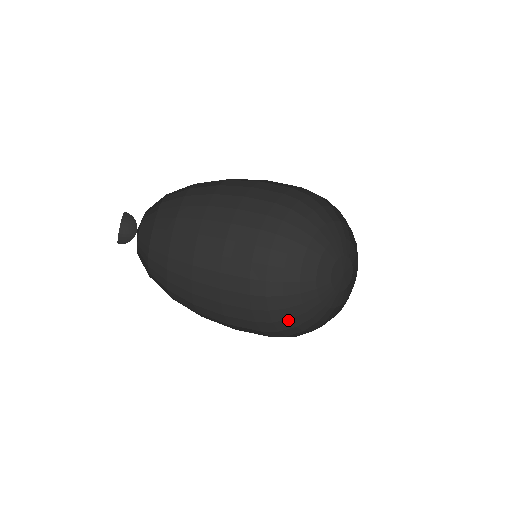
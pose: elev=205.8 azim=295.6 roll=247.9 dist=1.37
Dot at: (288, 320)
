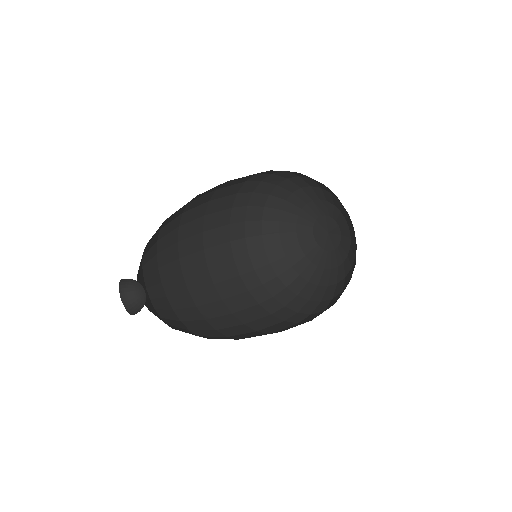
Dot at: (296, 297)
